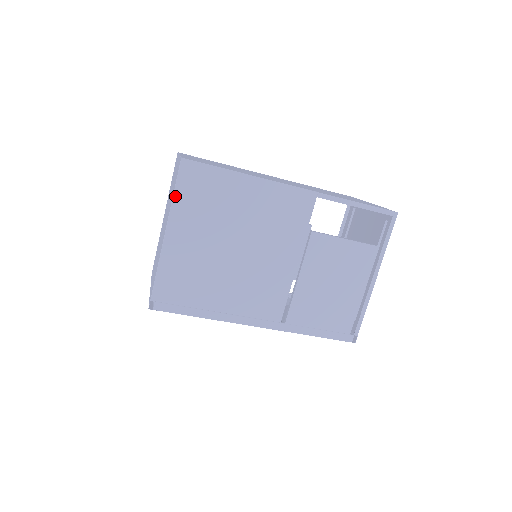
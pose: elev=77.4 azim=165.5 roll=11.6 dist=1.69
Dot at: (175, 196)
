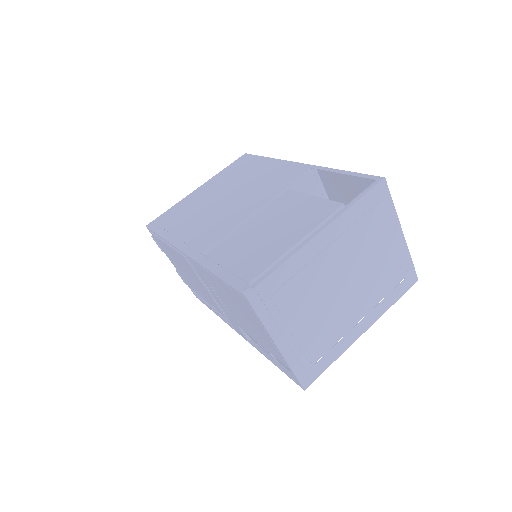
Dot at: (224, 170)
